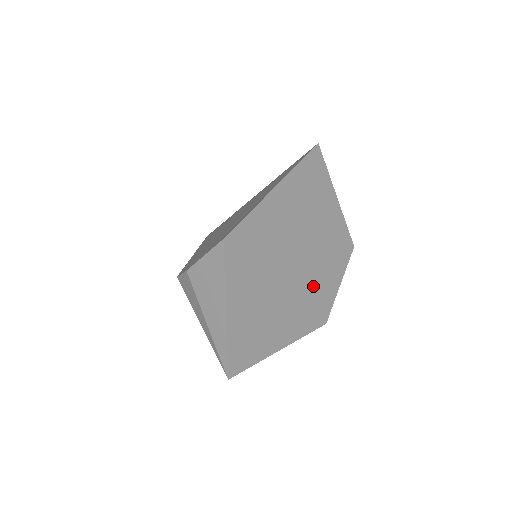
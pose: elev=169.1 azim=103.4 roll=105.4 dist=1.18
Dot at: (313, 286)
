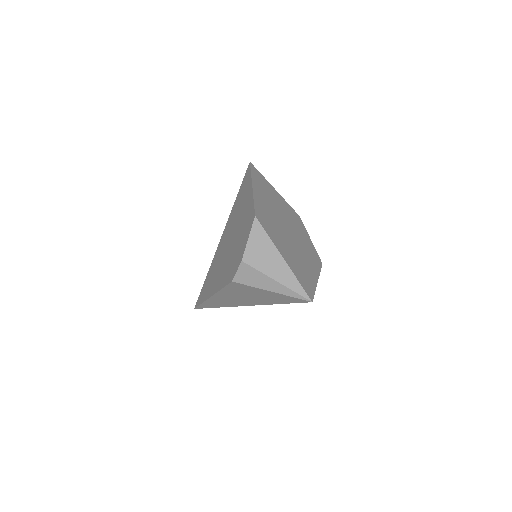
Dot at: (302, 241)
